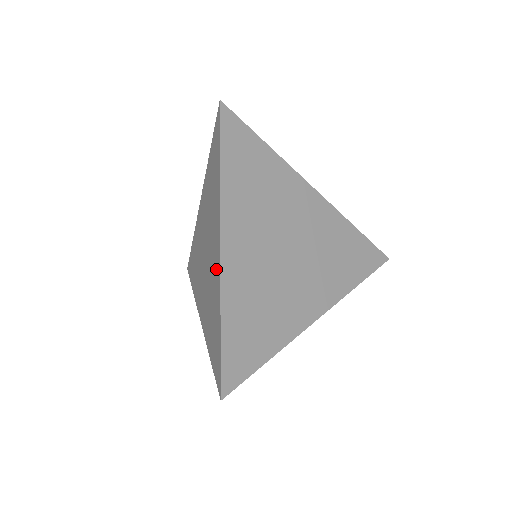
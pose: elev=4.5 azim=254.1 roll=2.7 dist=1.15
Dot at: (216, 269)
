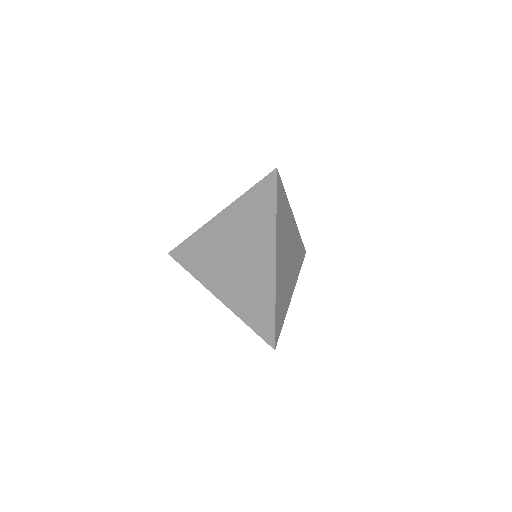
Dot at: (266, 273)
